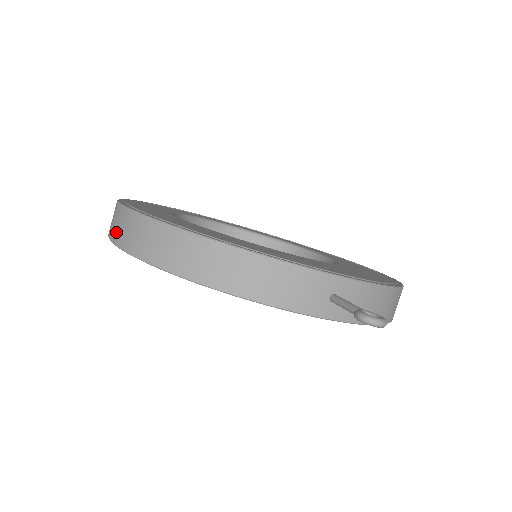
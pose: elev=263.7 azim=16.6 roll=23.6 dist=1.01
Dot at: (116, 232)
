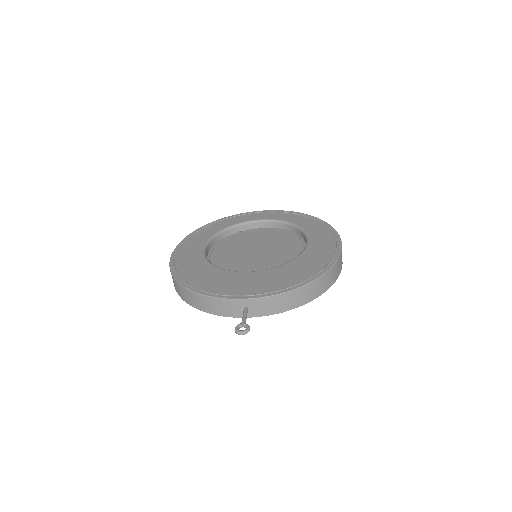
Dot at: occluded
